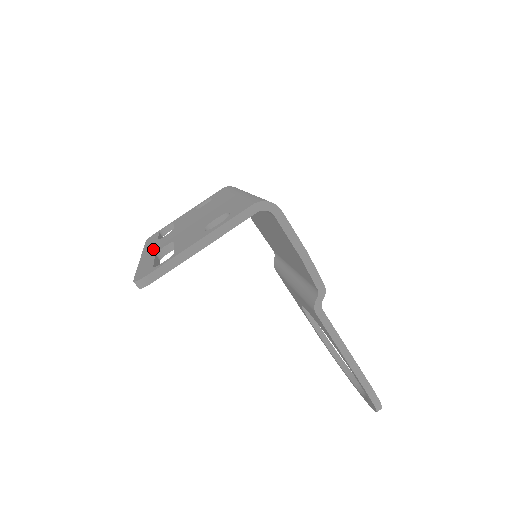
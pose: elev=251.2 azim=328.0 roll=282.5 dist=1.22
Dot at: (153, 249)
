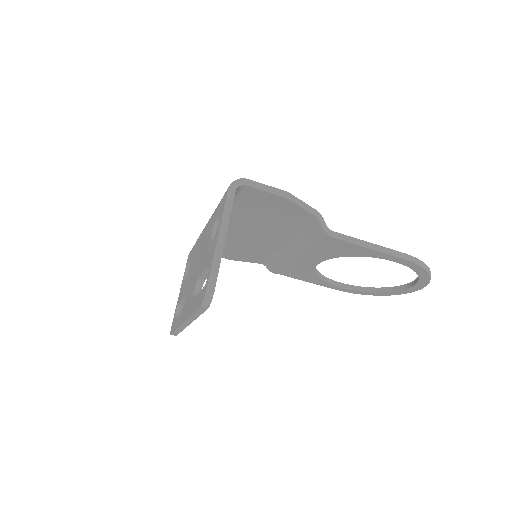
Dot at: (186, 308)
